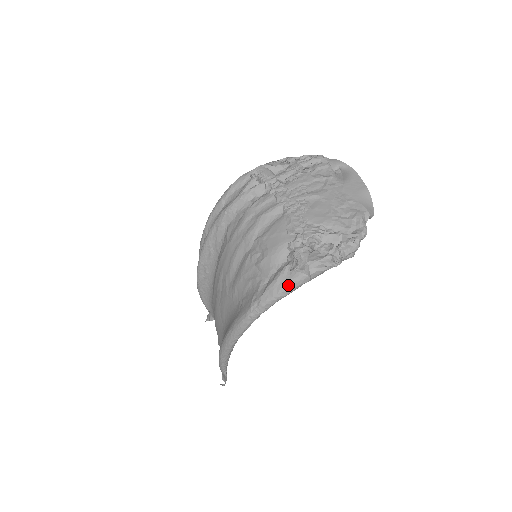
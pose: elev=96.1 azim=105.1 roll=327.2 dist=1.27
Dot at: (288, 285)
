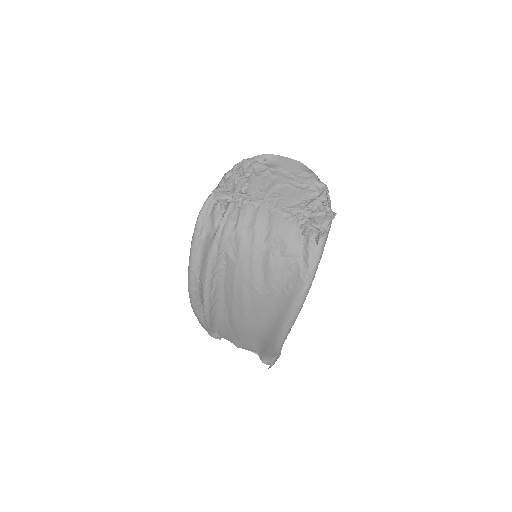
Dot at: (321, 249)
